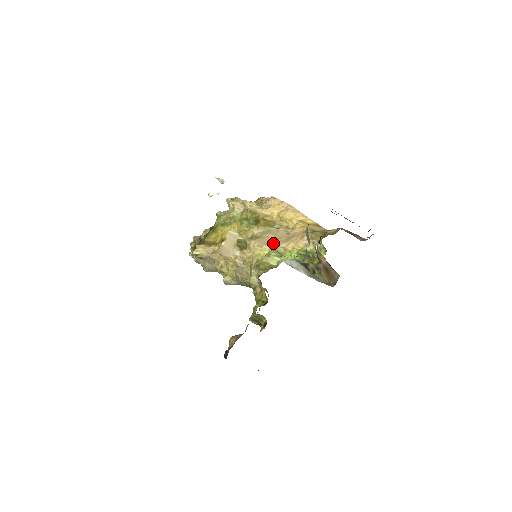
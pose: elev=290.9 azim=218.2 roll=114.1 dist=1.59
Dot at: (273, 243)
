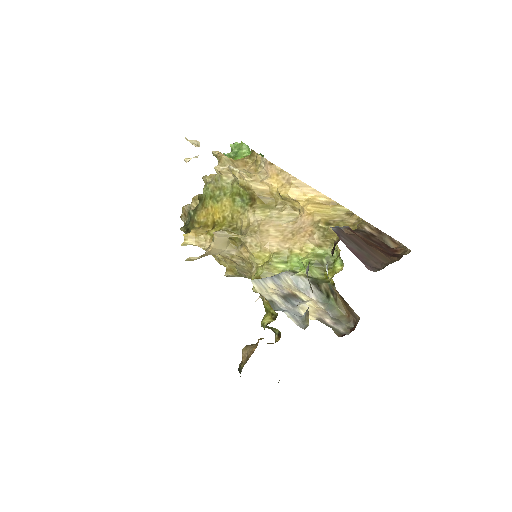
Dot at: (274, 241)
